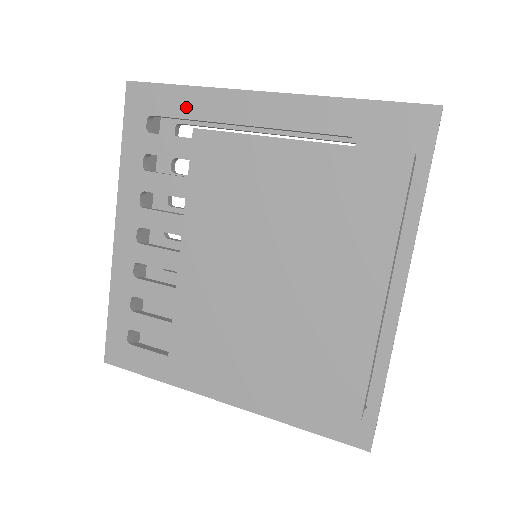
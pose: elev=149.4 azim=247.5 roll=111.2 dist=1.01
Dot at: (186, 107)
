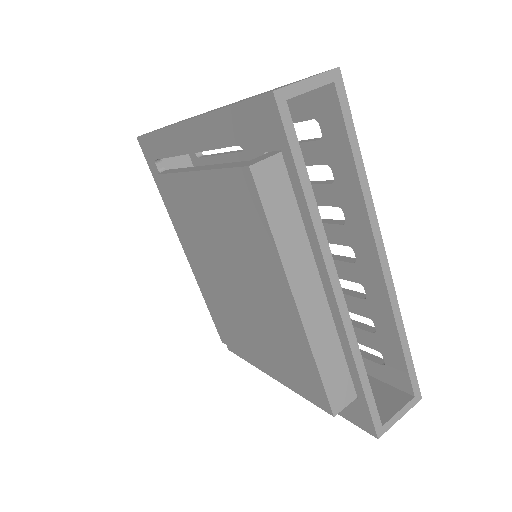
Dot at: (163, 148)
